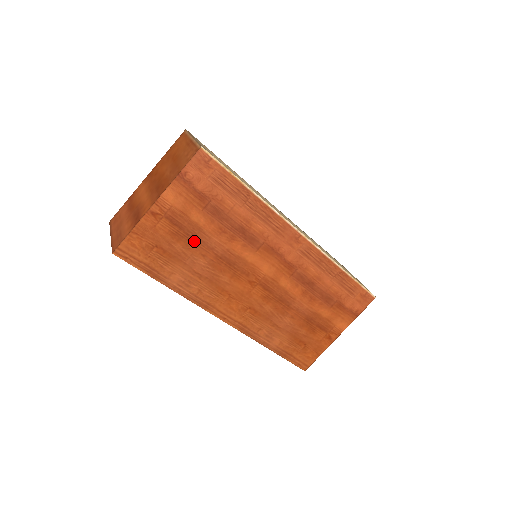
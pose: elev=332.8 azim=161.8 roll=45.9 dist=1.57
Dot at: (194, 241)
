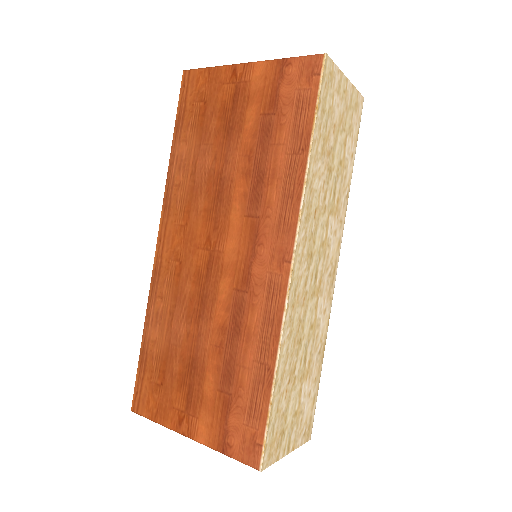
Dot at: (226, 135)
